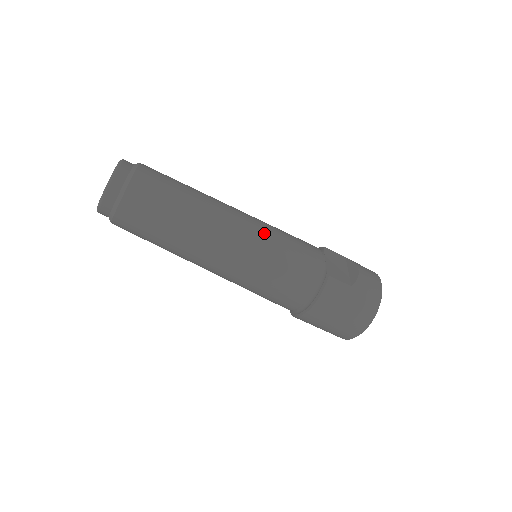
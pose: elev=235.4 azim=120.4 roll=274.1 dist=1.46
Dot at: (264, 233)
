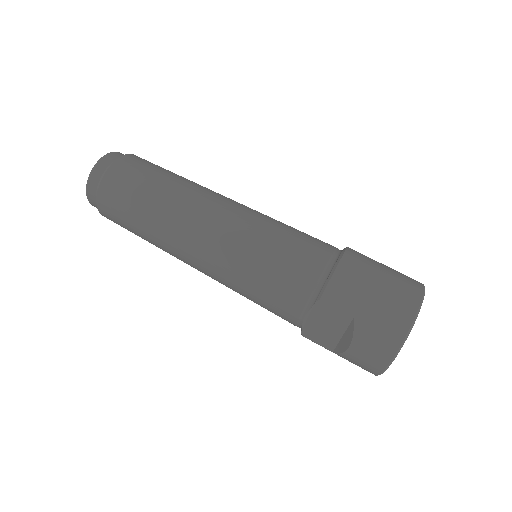
Dot at: occluded
